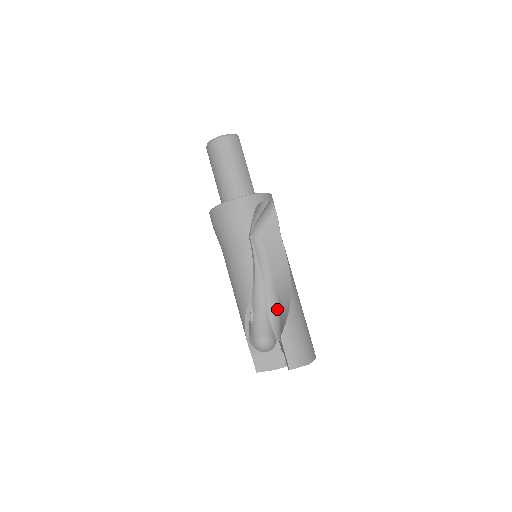
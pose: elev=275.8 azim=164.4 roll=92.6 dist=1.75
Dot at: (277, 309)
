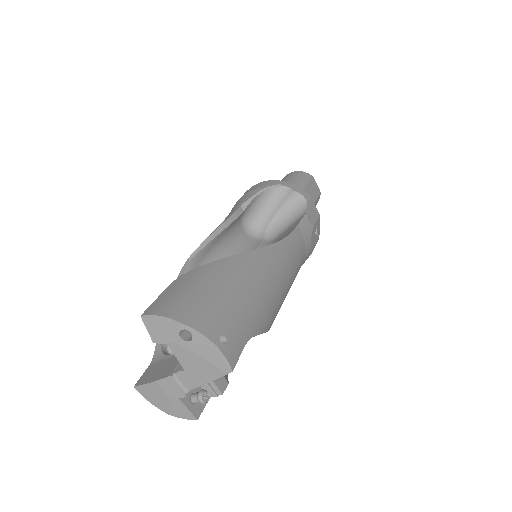
Dot at: occluded
